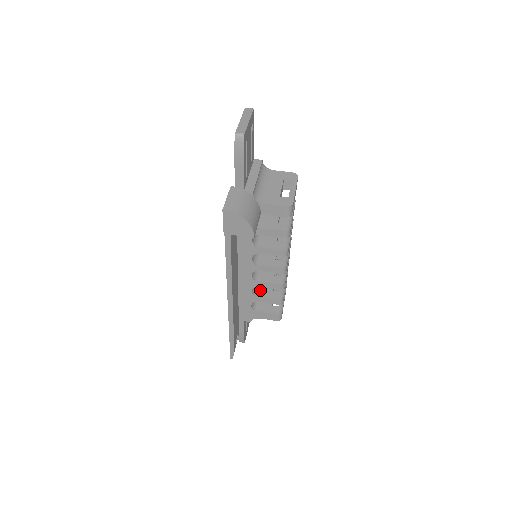
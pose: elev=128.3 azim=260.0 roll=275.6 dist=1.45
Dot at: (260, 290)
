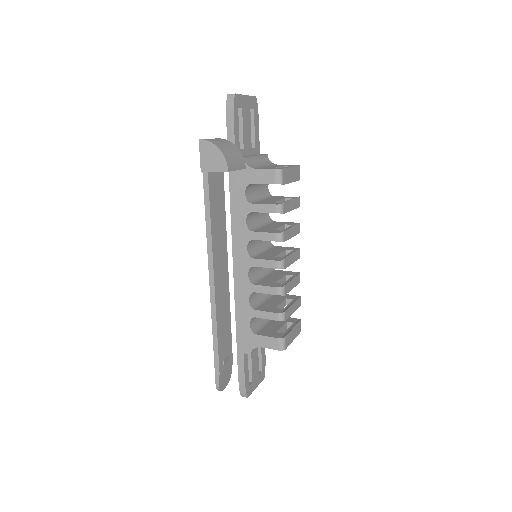
Dot at: (261, 306)
